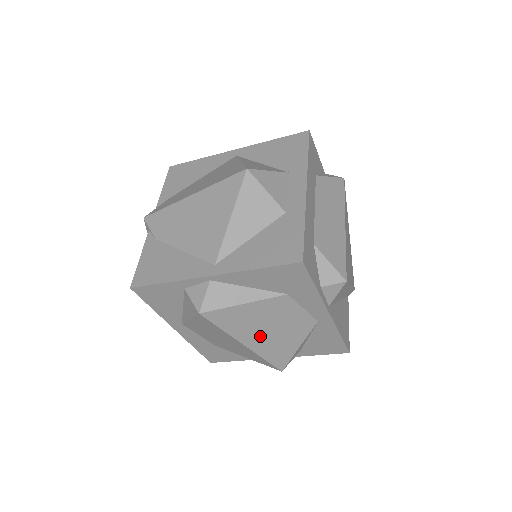
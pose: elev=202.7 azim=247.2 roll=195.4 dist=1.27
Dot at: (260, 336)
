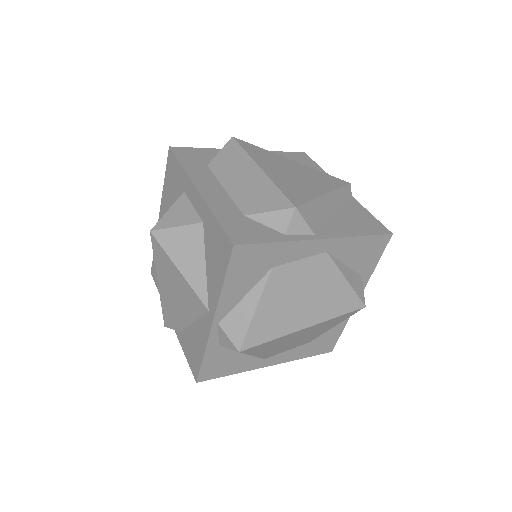
Dot at: (305, 310)
